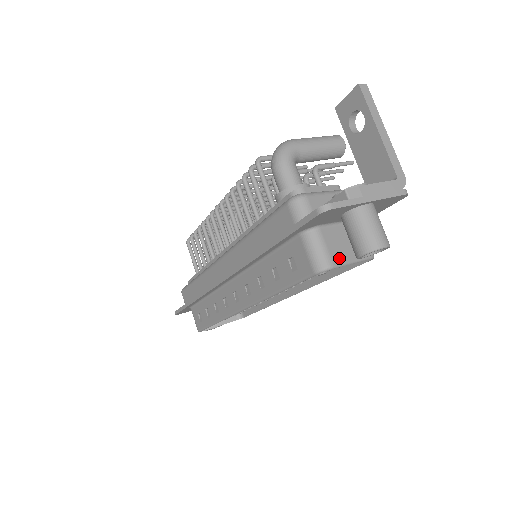
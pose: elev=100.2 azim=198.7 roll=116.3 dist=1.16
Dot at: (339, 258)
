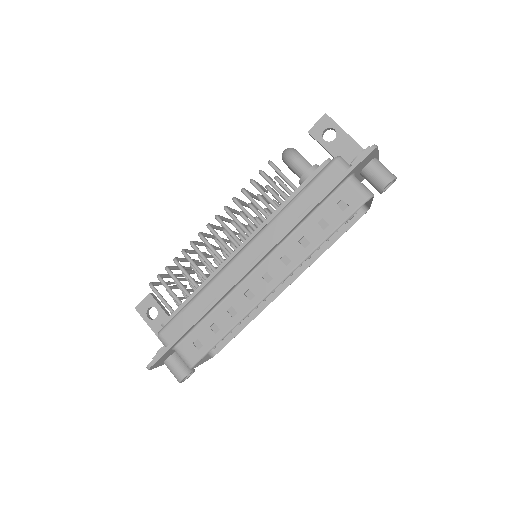
Dot at: occluded
